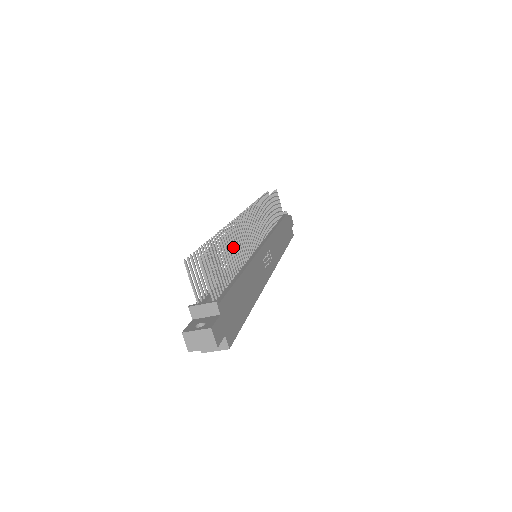
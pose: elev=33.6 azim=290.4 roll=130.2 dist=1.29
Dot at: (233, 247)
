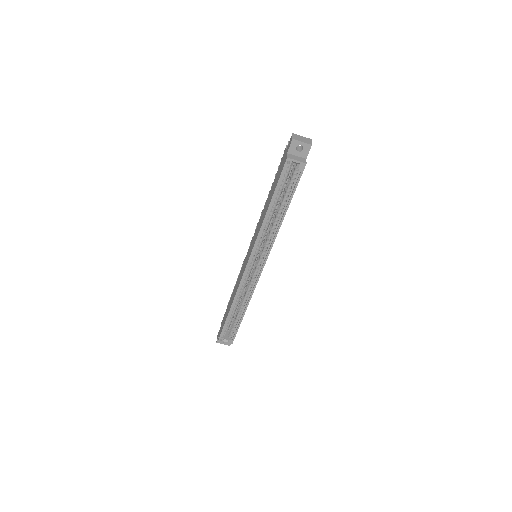
Dot at: occluded
